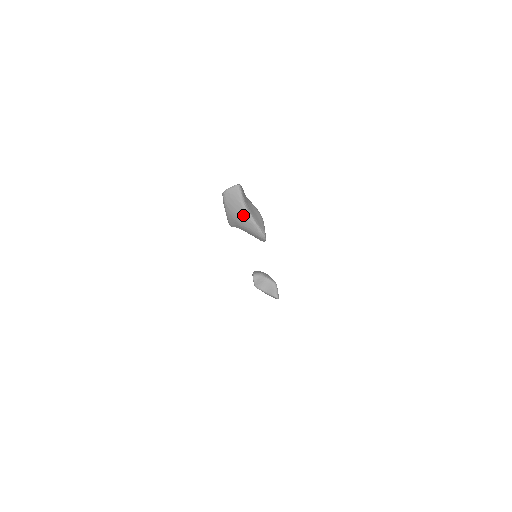
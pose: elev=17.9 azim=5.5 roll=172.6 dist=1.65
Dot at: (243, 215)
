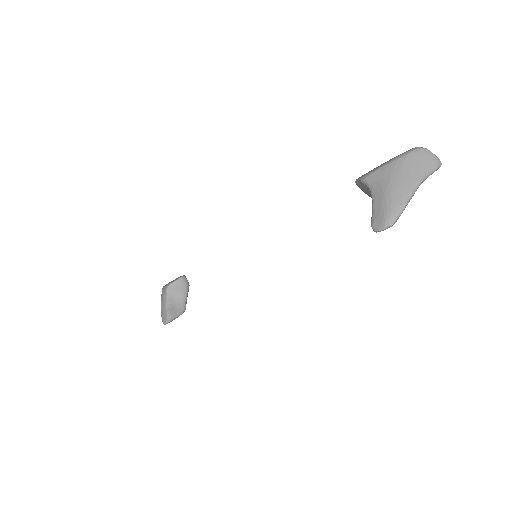
Dot at: (409, 183)
